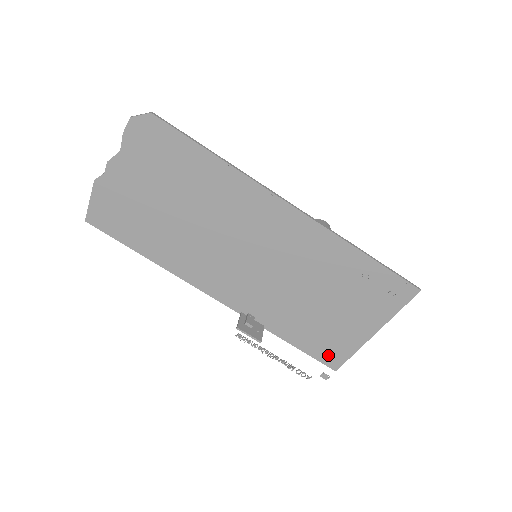
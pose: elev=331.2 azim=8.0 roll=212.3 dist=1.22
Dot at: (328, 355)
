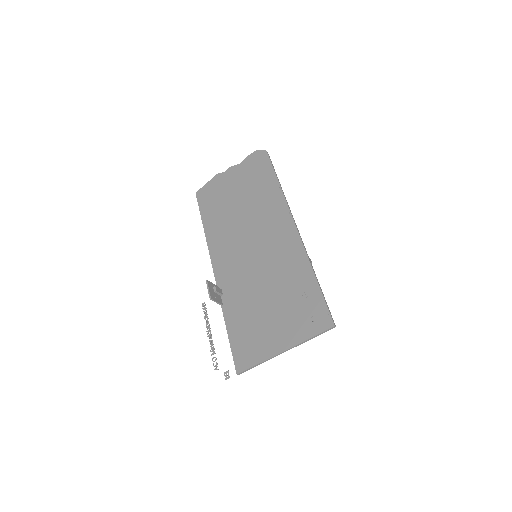
Dot at: (242, 354)
